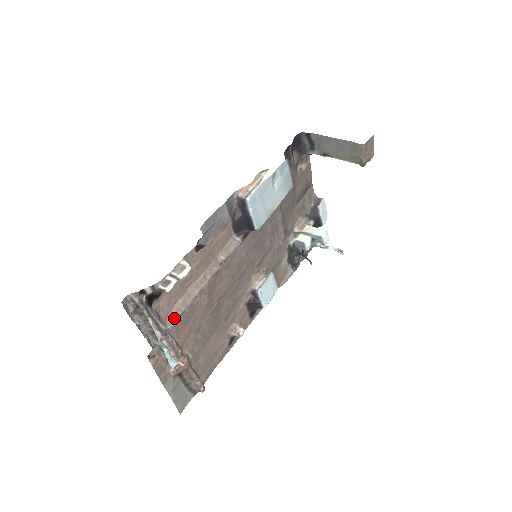
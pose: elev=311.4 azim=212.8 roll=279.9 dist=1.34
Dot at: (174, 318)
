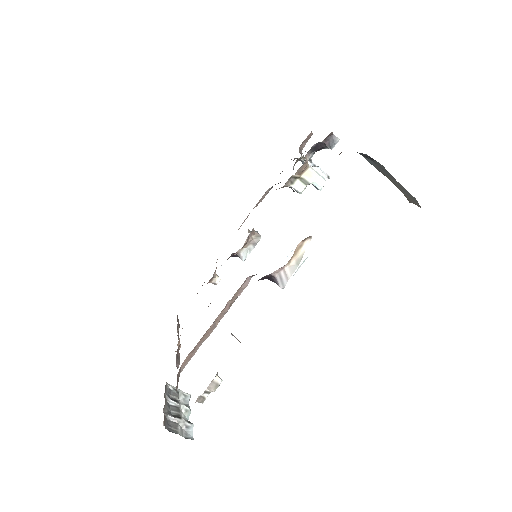
Dot at: (186, 364)
